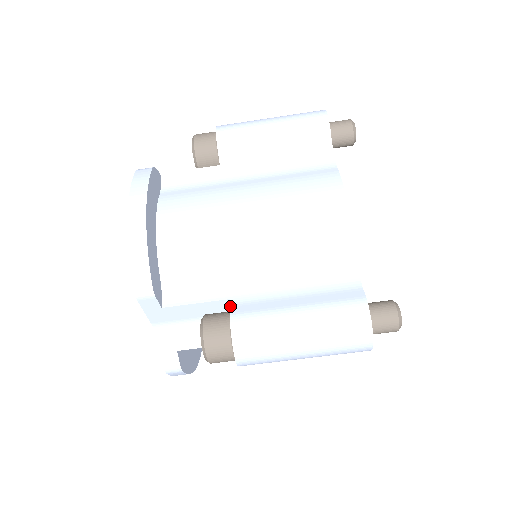
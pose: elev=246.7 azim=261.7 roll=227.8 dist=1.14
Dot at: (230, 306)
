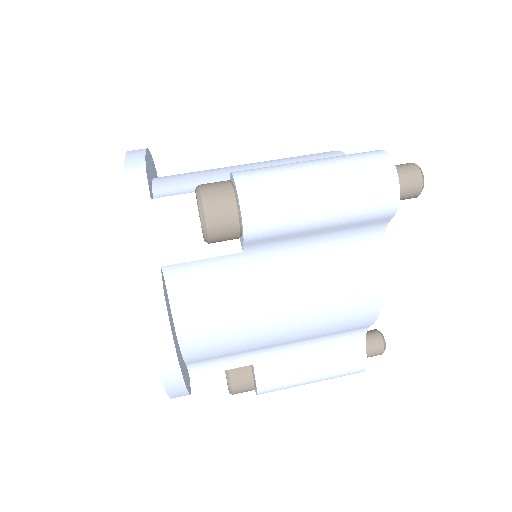
Dot at: occluded
